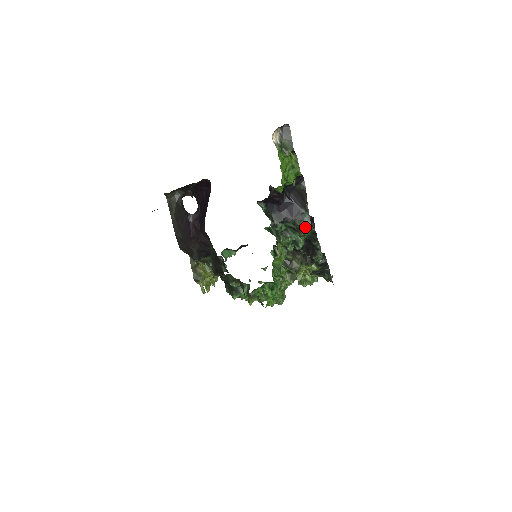
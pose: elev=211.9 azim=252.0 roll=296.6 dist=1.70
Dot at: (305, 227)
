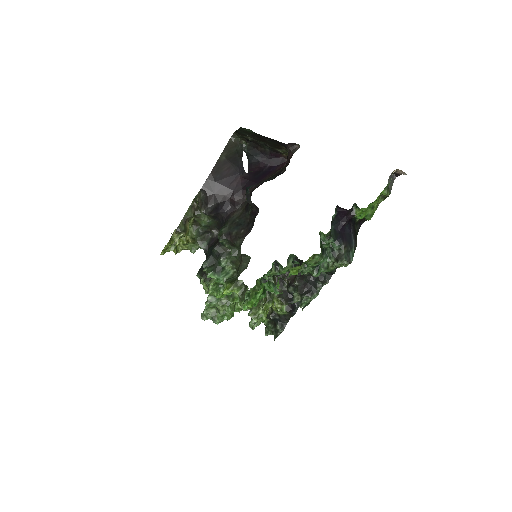
Dot at: (347, 259)
